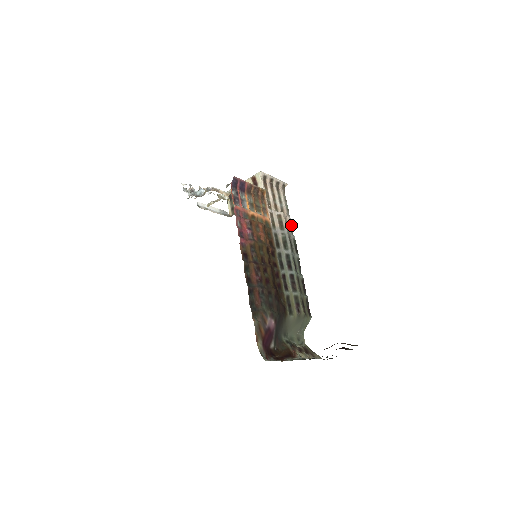
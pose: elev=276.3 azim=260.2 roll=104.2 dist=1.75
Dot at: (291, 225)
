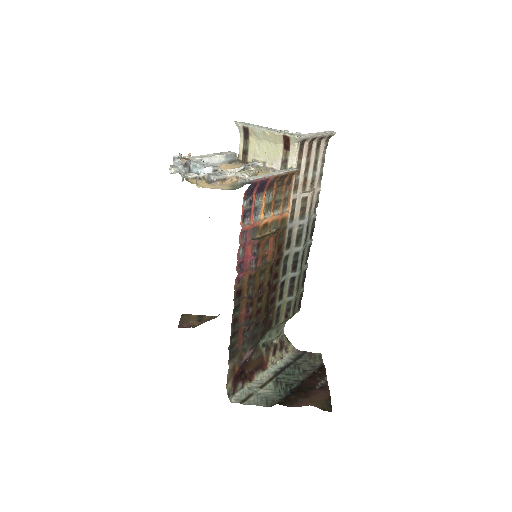
Dot at: (317, 199)
